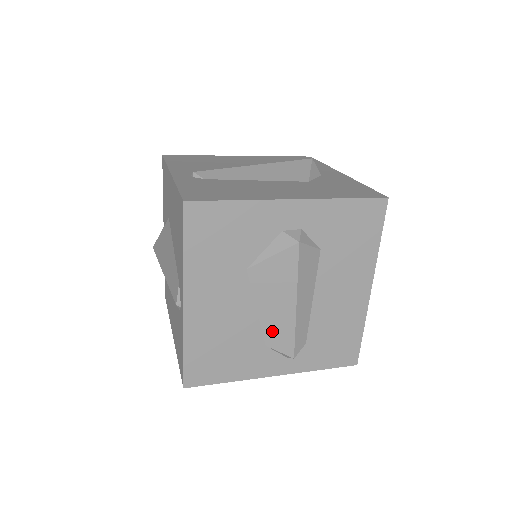
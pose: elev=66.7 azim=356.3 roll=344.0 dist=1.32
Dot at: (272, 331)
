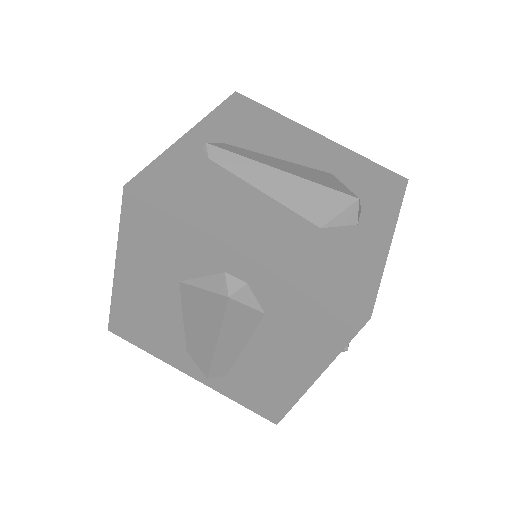
Dot at: (193, 345)
